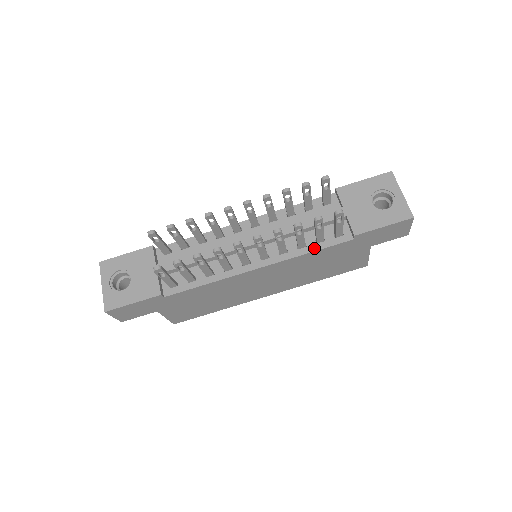
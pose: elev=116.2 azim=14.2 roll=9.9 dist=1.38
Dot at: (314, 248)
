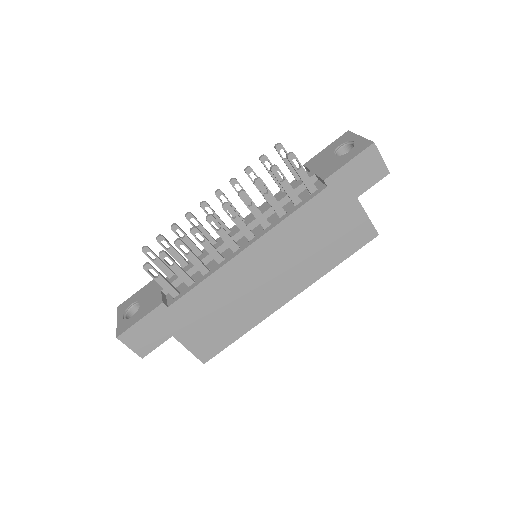
Dot at: (293, 210)
